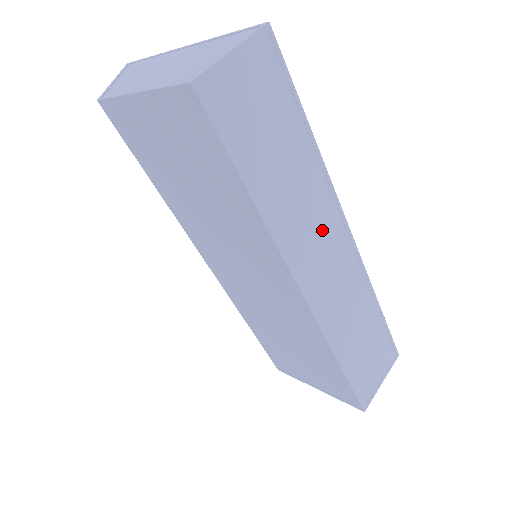
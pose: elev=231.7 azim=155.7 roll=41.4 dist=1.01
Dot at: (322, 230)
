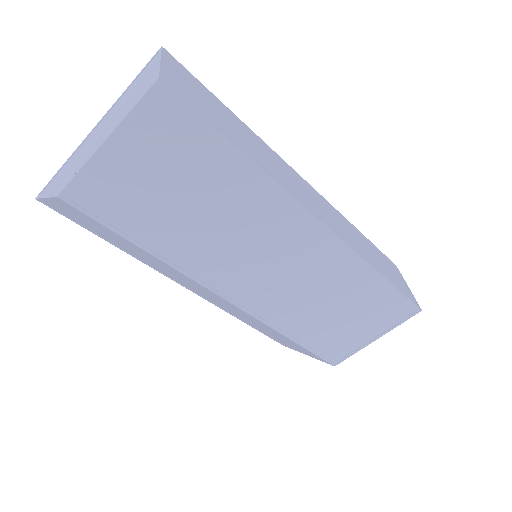
Dot at: (292, 178)
